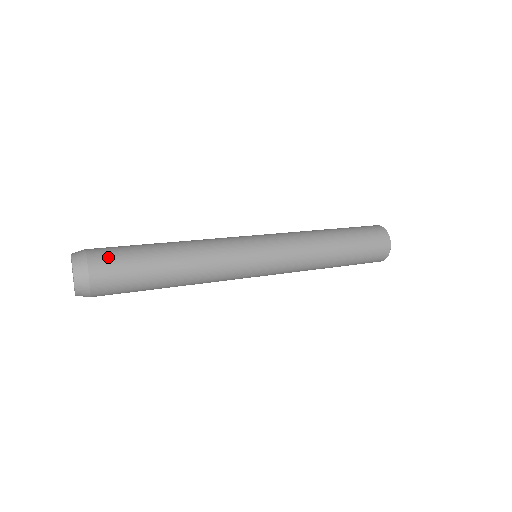
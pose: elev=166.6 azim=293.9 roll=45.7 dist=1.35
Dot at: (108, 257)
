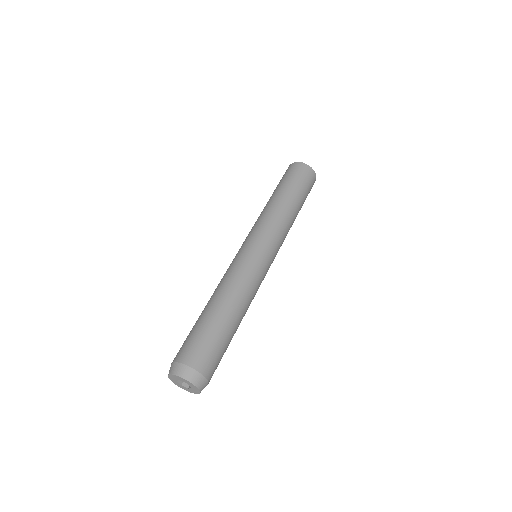
Dot at: (195, 350)
